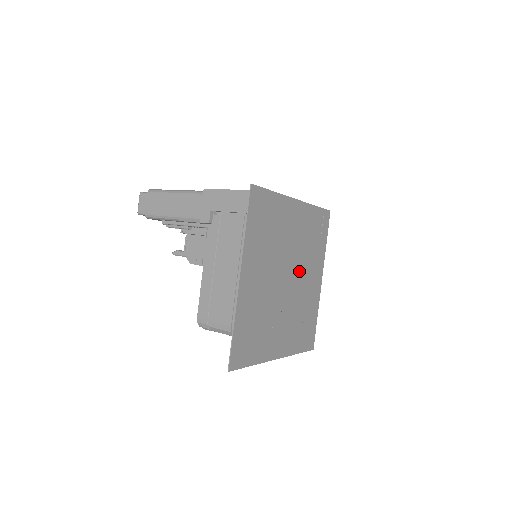
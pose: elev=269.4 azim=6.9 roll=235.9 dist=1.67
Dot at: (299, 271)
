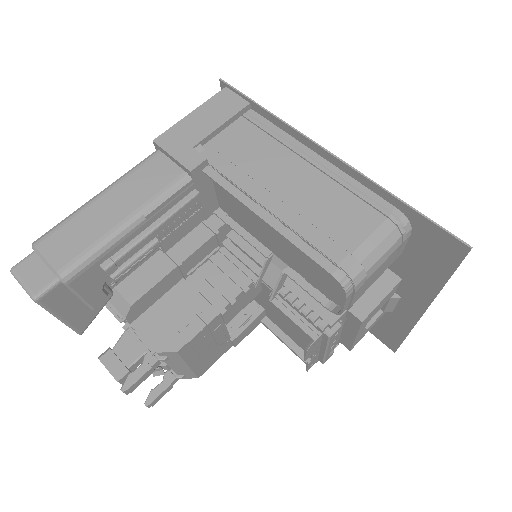
Dot at: occluded
